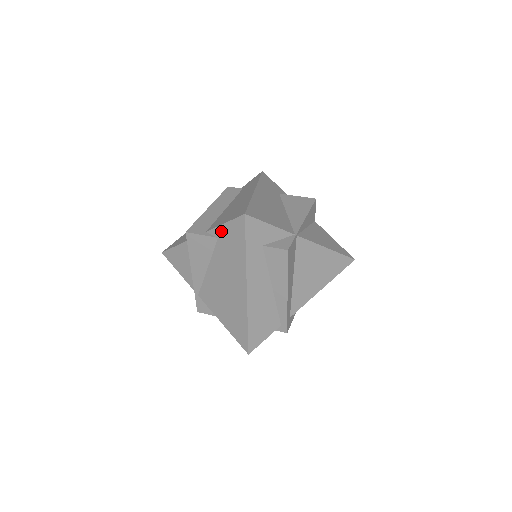
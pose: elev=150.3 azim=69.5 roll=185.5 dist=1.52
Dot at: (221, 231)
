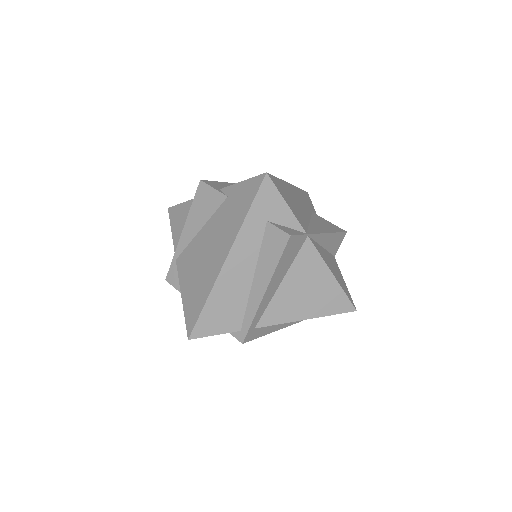
Dot at: (234, 189)
